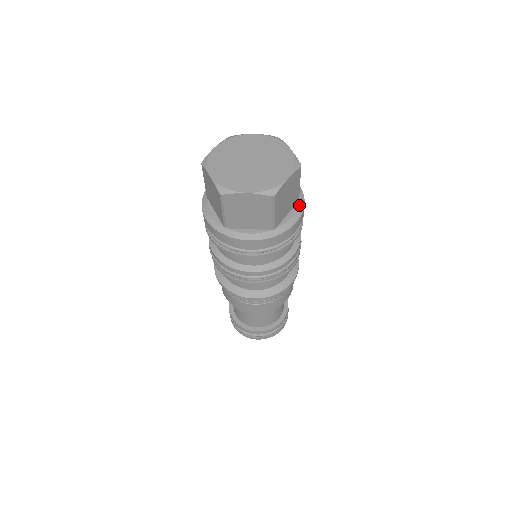
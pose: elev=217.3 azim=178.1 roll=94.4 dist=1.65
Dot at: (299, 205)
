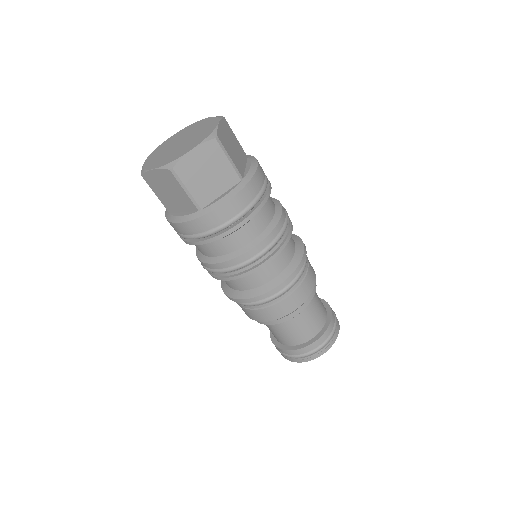
Dot at: (238, 185)
